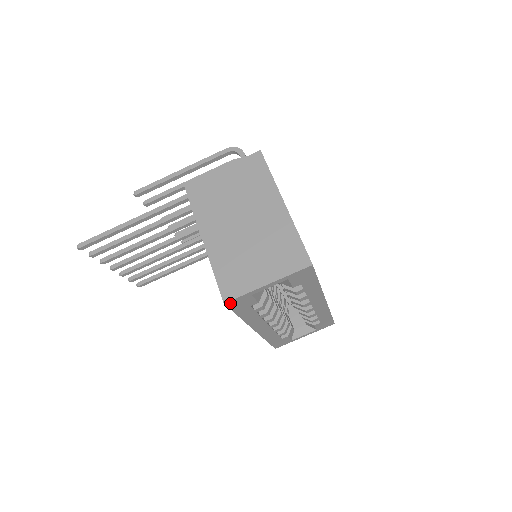
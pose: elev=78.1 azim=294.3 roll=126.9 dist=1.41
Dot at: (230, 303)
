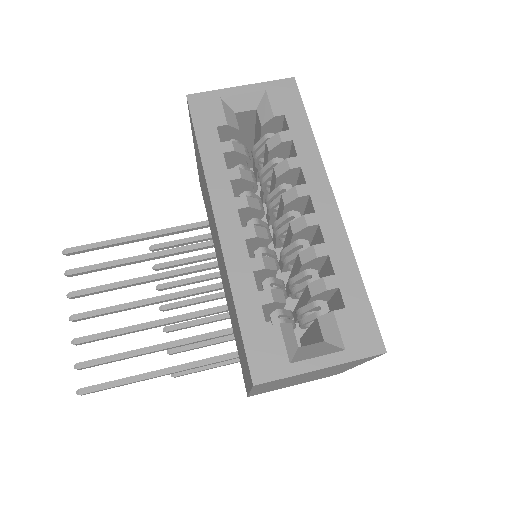
Dot at: (193, 100)
